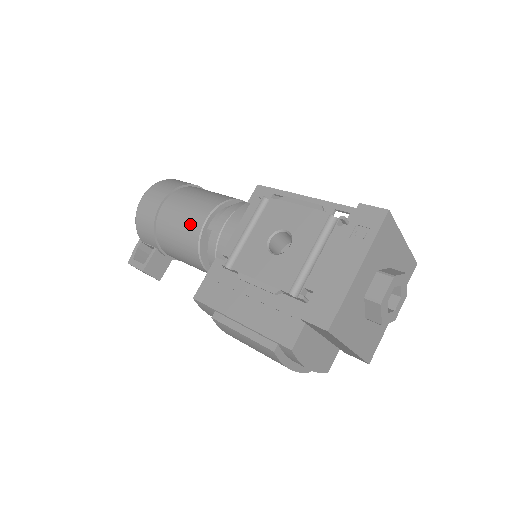
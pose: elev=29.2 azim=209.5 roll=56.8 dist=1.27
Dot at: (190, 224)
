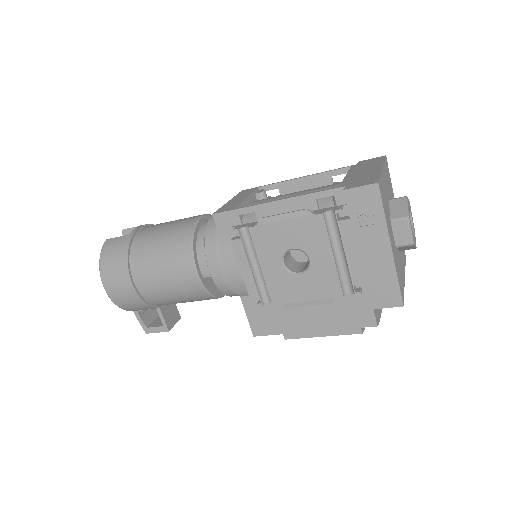
Dot at: (184, 286)
